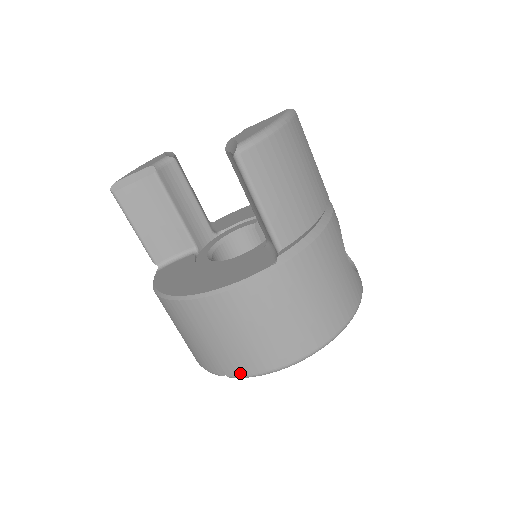
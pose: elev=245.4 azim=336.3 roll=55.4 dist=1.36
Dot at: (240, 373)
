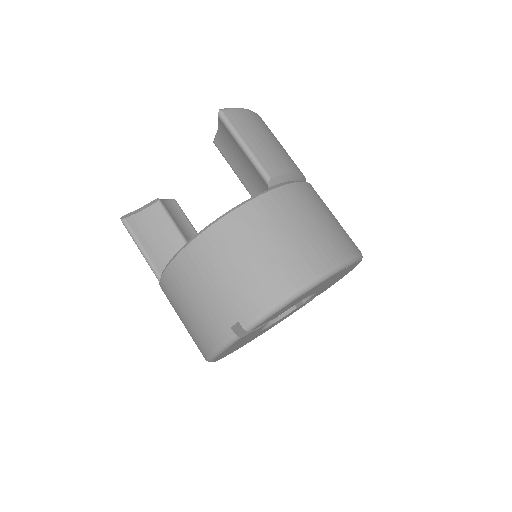
Dot at: (255, 313)
